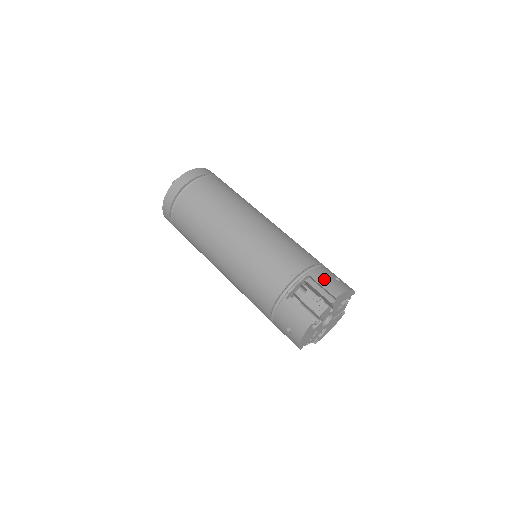
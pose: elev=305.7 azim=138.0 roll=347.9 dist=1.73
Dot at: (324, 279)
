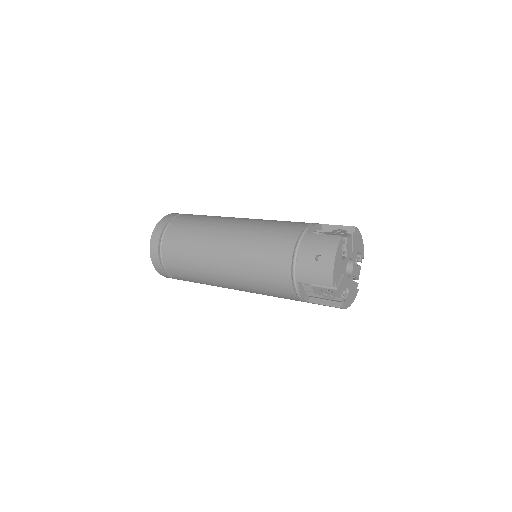
Dot at: occluded
